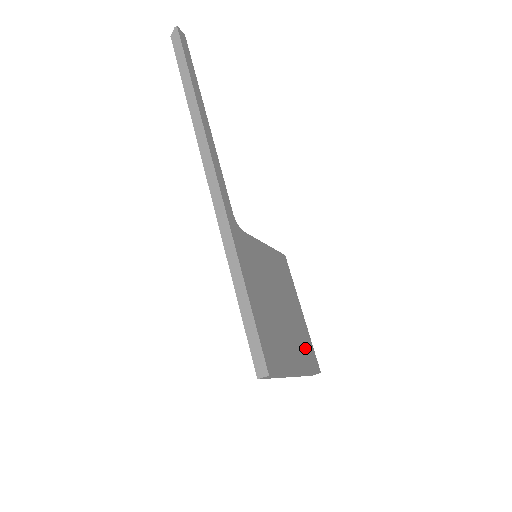
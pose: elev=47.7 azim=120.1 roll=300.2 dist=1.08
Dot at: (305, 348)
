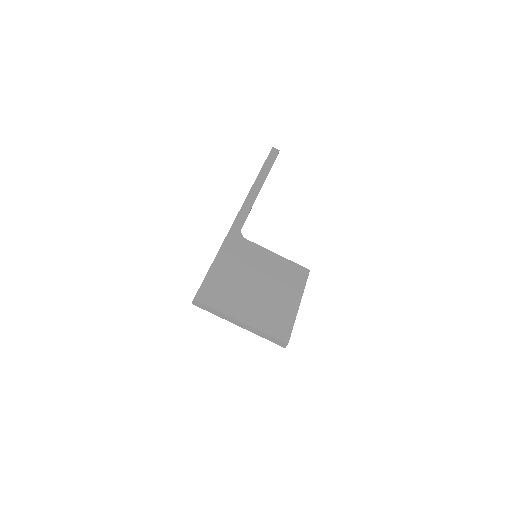
Dot at: (274, 320)
